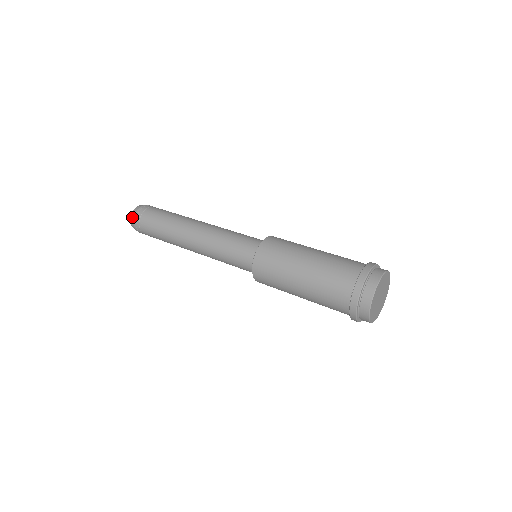
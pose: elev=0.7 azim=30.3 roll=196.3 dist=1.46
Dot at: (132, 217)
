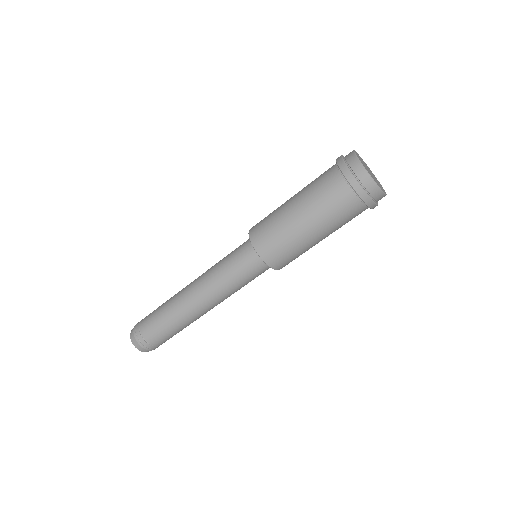
Dot at: (136, 345)
